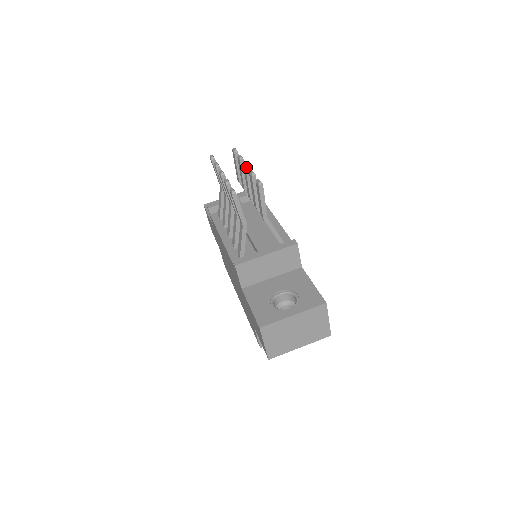
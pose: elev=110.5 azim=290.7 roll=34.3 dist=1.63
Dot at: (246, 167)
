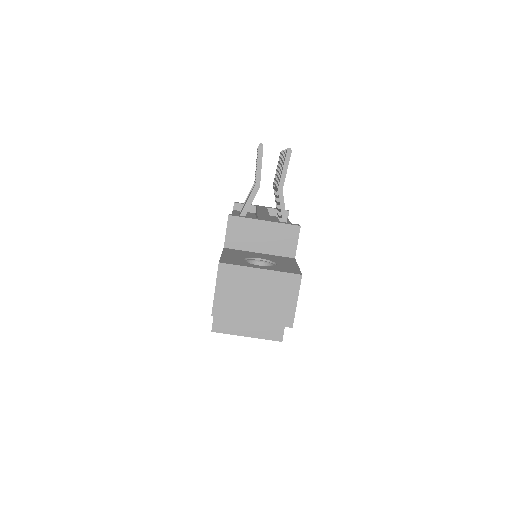
Dot at: occluded
